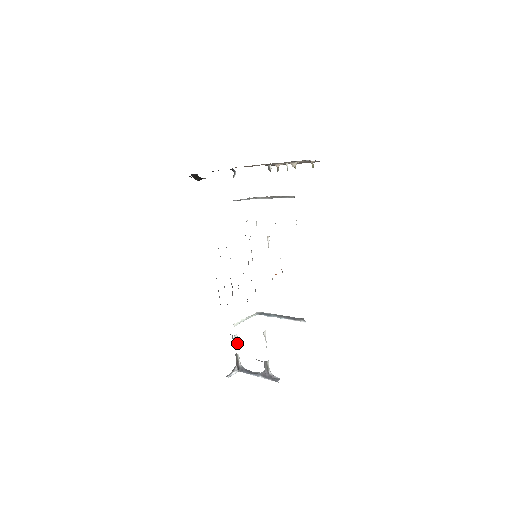
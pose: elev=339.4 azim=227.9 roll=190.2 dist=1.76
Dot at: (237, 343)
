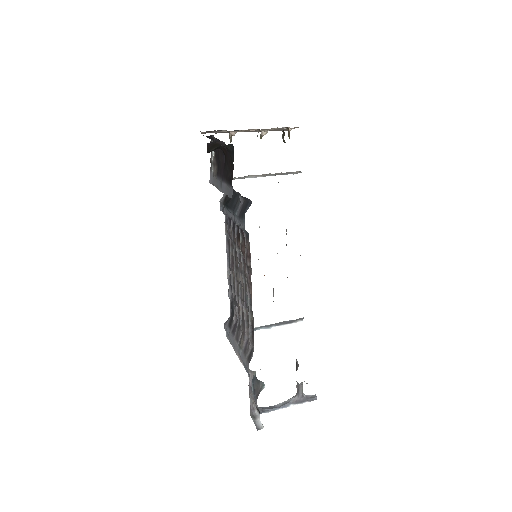
Dot at: occluded
